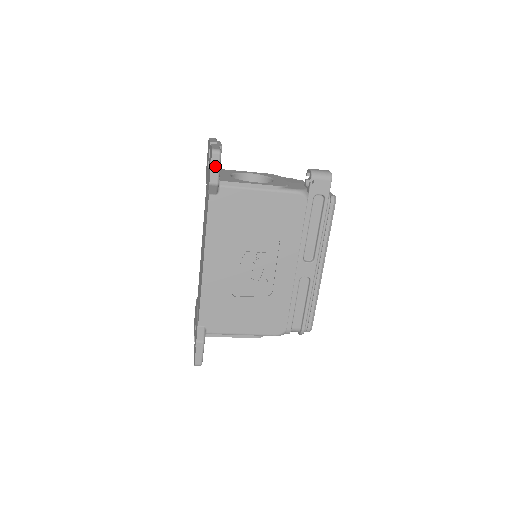
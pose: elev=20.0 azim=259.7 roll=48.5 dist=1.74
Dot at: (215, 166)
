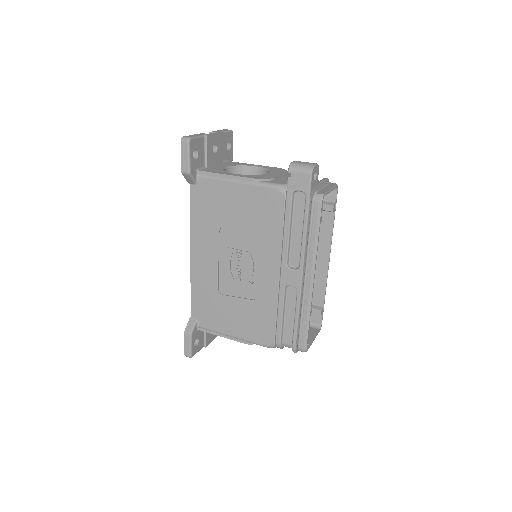
Dot at: (185, 154)
